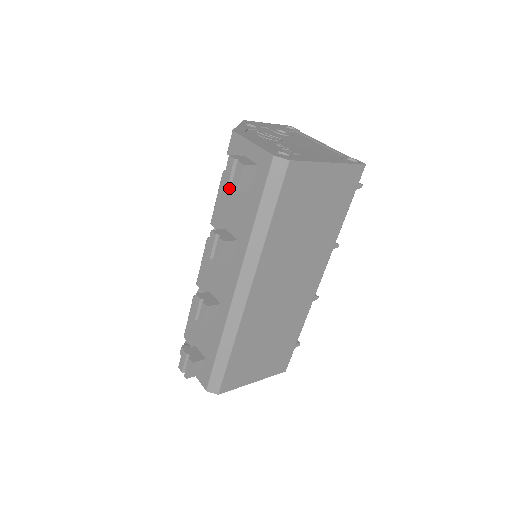
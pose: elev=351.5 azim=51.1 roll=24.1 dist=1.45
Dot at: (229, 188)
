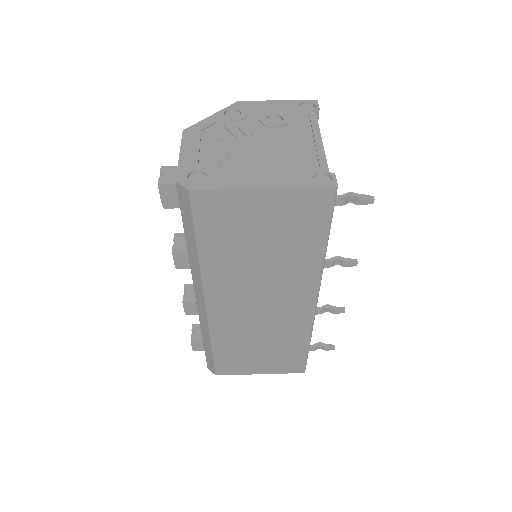
Dot at: occluded
